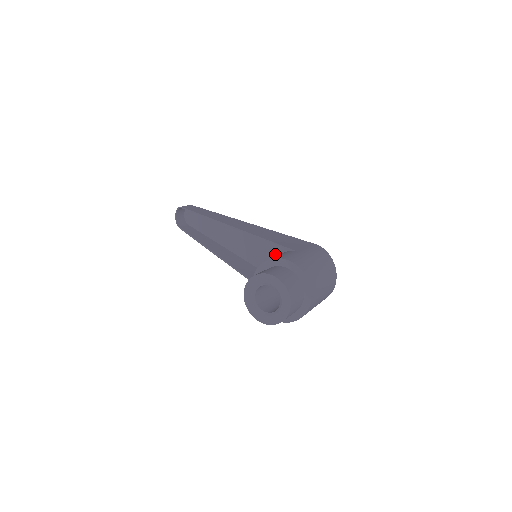
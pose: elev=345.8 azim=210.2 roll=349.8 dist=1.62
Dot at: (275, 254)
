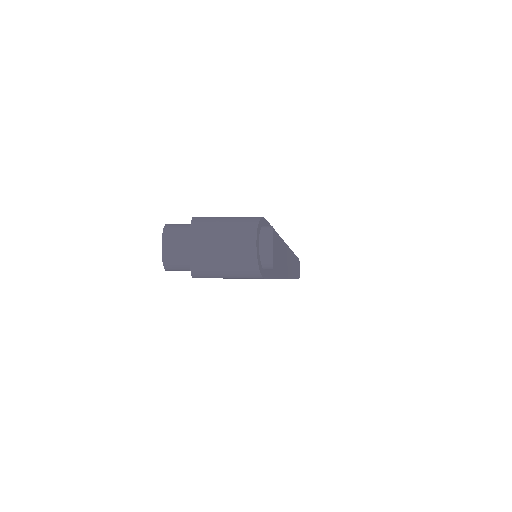
Dot at: occluded
